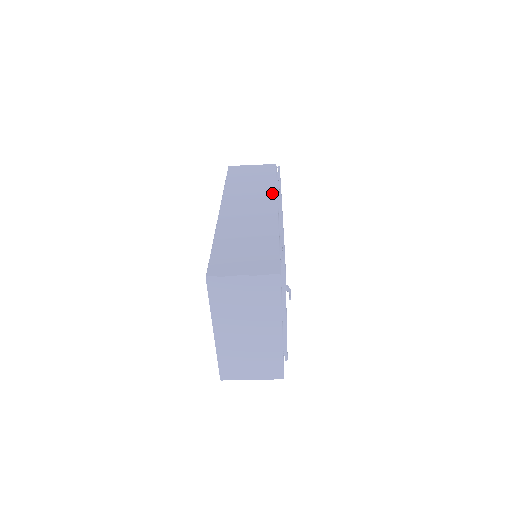
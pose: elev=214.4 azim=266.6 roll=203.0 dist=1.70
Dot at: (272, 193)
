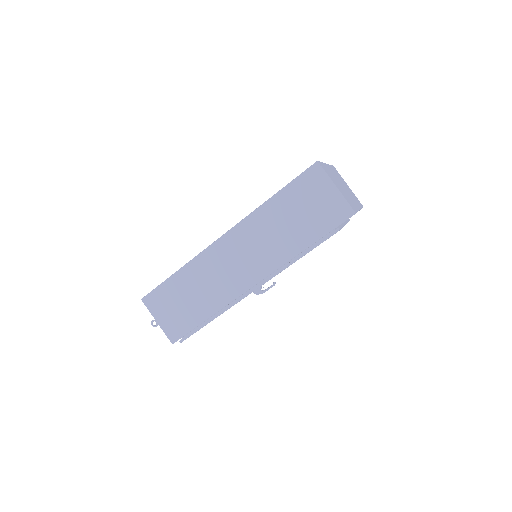
Dot at: occluded
